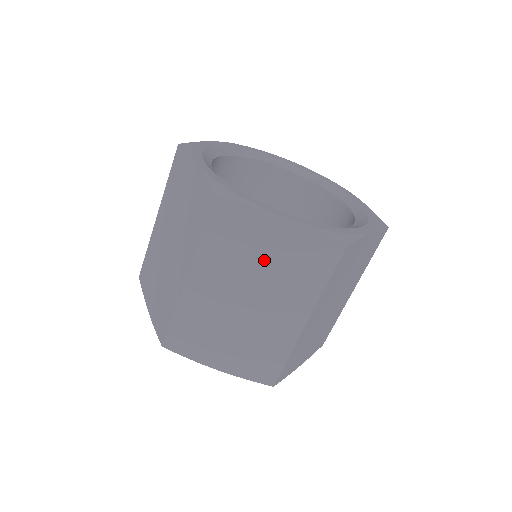
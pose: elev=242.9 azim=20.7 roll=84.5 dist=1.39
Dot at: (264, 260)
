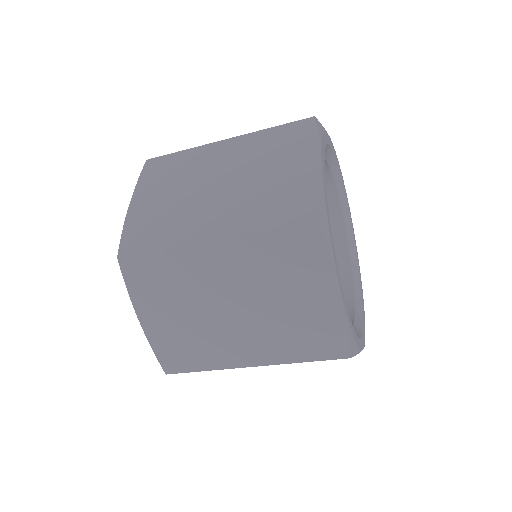
Dot at: occluded
